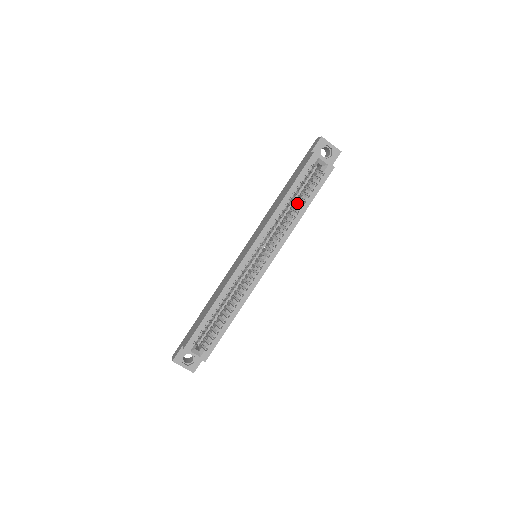
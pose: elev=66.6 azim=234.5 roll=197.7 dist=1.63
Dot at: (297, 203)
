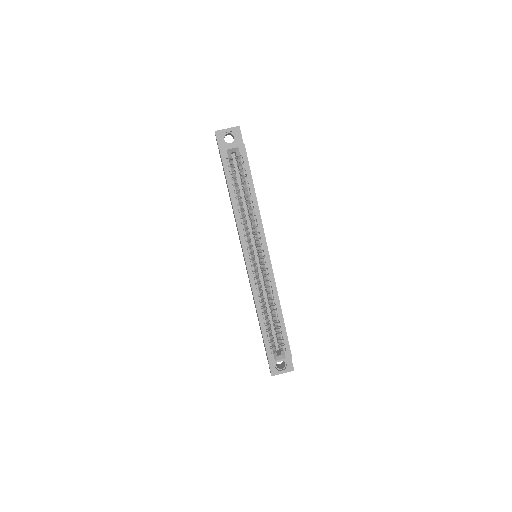
Dot at: (245, 194)
